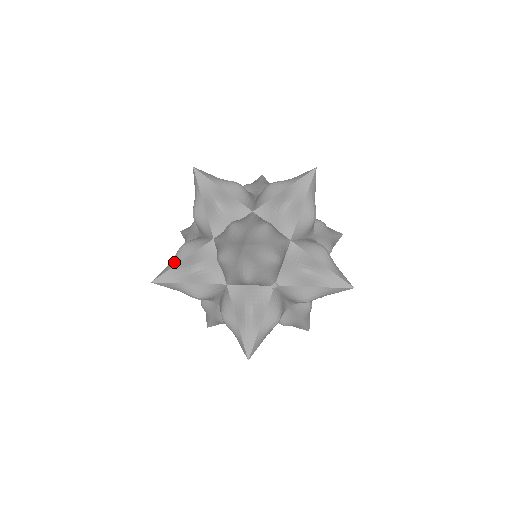
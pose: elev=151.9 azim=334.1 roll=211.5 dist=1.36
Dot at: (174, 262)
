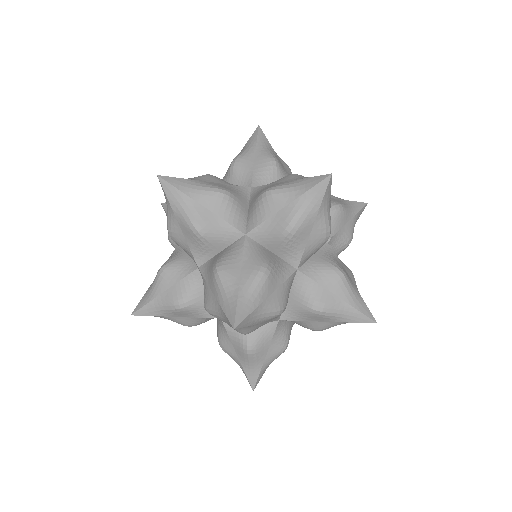
Dot at: (232, 288)
